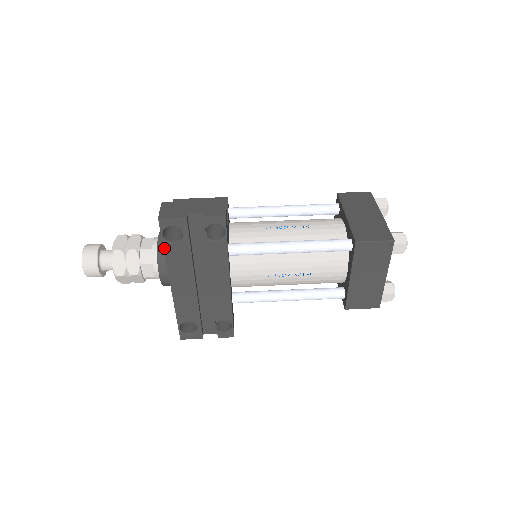
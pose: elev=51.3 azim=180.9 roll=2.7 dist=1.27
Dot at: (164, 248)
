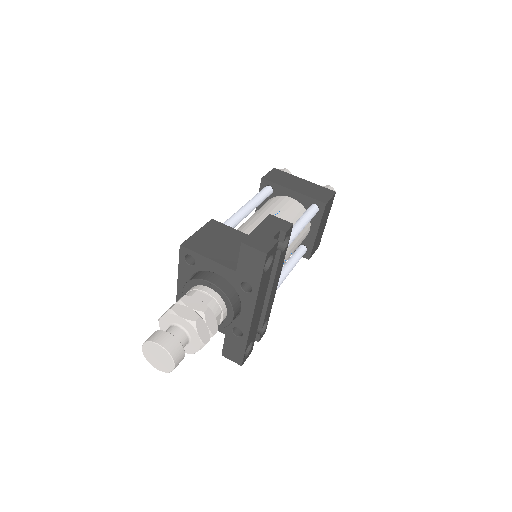
Dot at: (261, 281)
